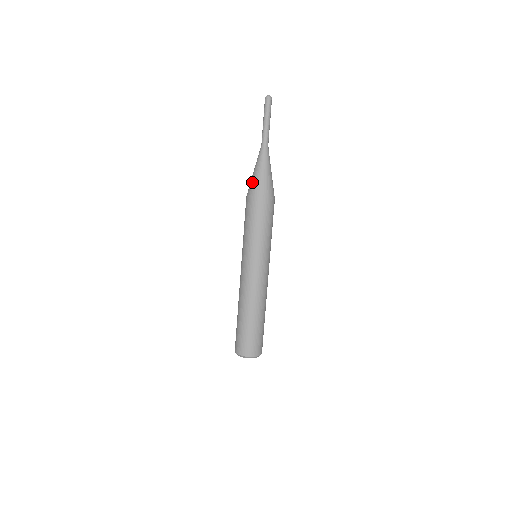
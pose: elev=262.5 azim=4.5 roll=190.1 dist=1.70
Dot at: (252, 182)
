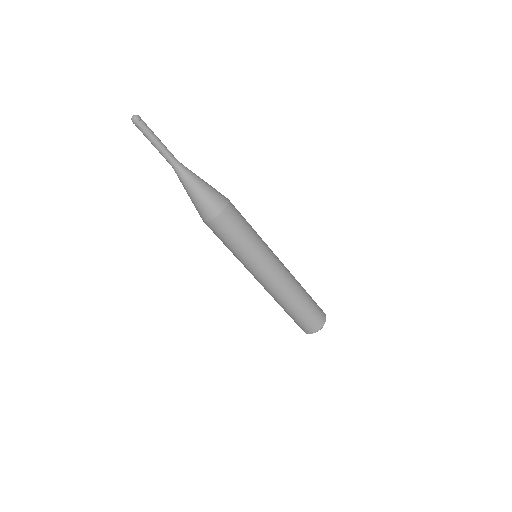
Dot at: occluded
